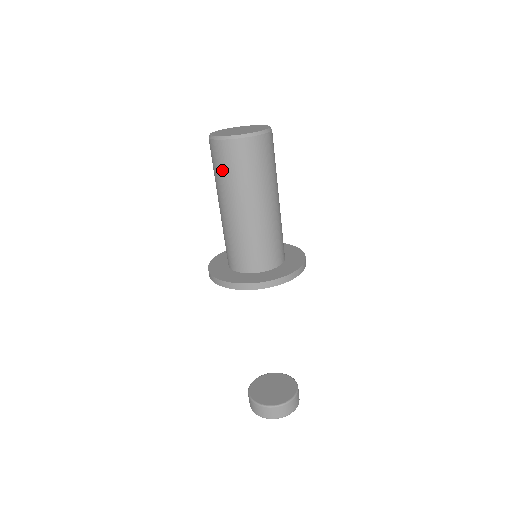
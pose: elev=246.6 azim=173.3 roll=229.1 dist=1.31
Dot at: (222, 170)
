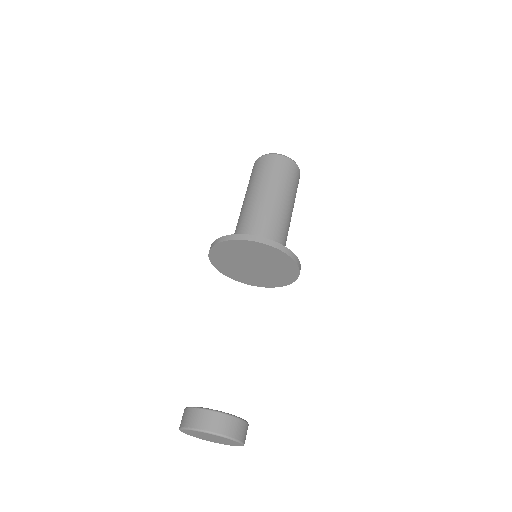
Dot at: (270, 171)
